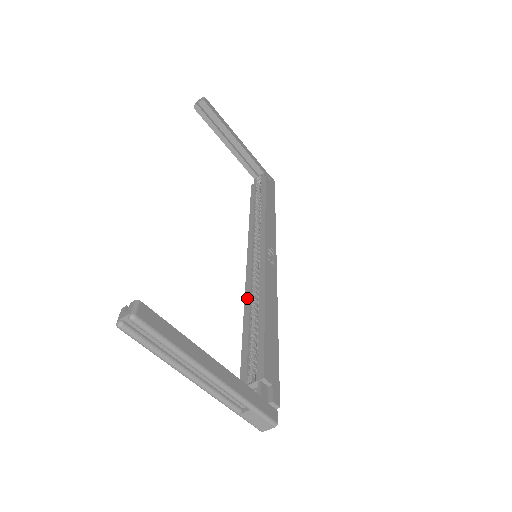
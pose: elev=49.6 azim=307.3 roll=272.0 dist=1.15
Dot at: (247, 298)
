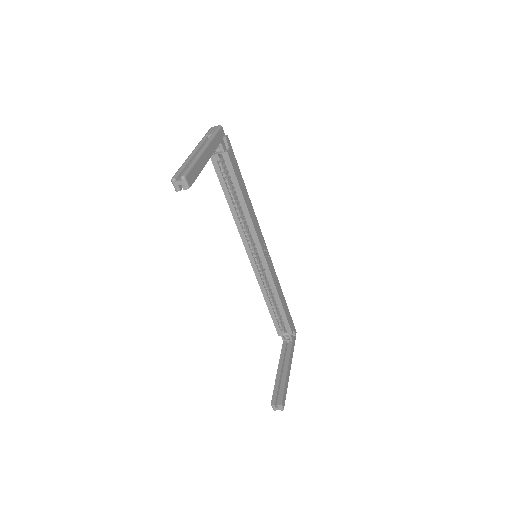
Dot at: (263, 289)
